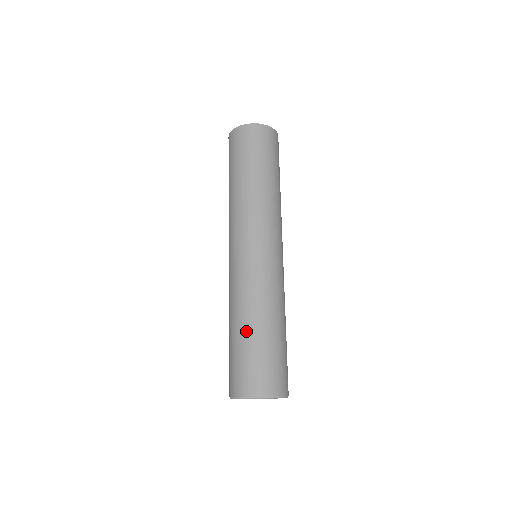
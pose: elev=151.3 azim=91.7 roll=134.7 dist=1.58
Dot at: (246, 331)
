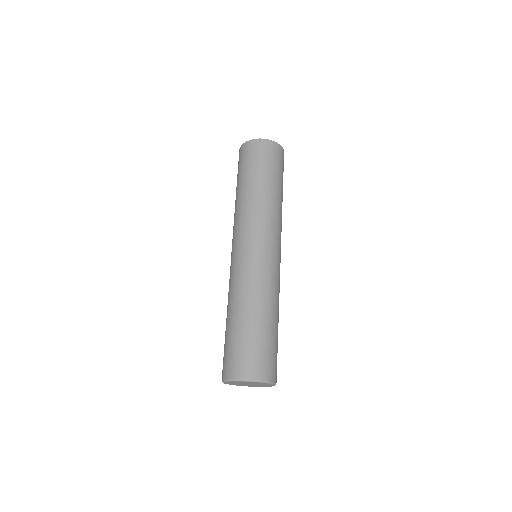
Dot at: (240, 320)
